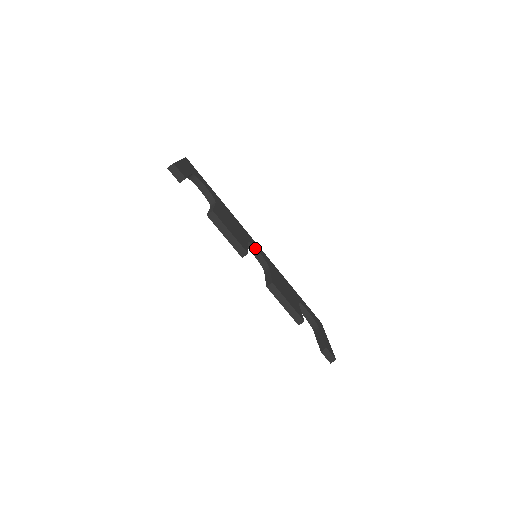
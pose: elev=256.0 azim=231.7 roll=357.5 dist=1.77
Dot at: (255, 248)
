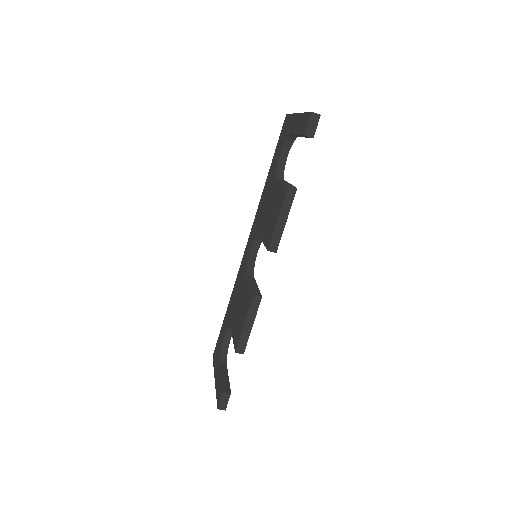
Dot at: (258, 248)
